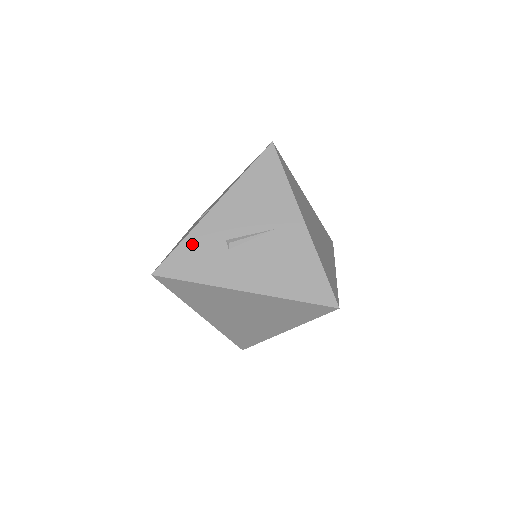
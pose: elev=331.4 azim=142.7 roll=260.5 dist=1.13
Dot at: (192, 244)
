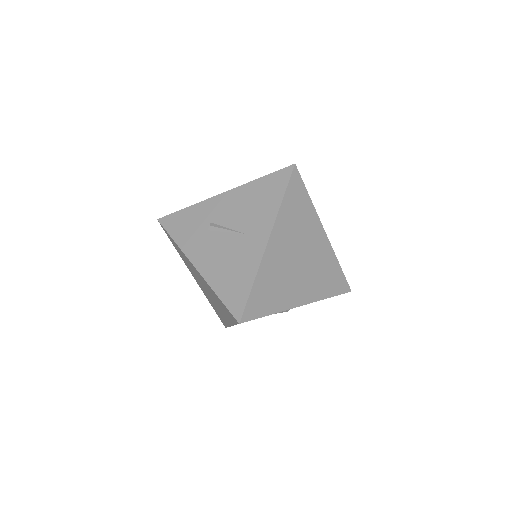
Dot at: (191, 213)
